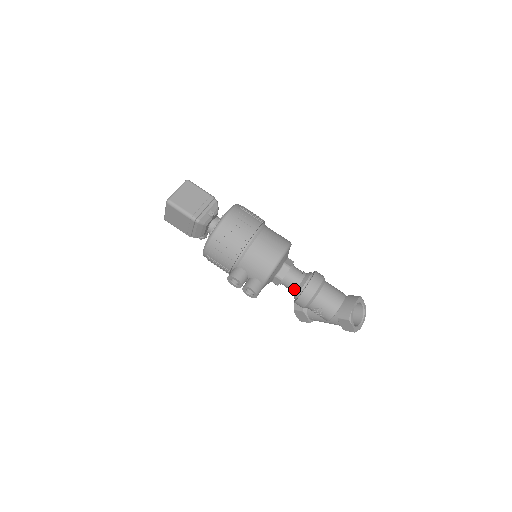
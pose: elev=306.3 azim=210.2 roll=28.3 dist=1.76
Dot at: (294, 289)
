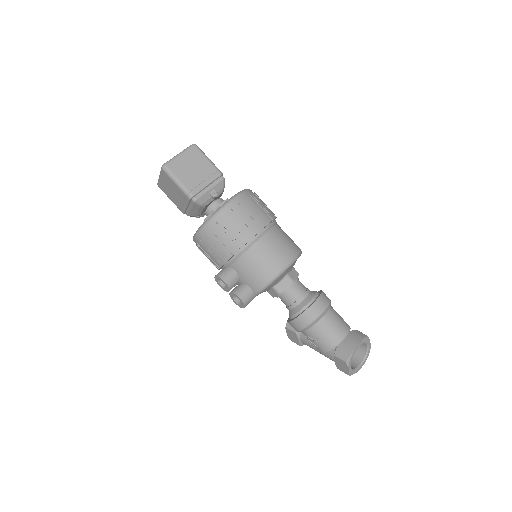
Dot at: (291, 307)
